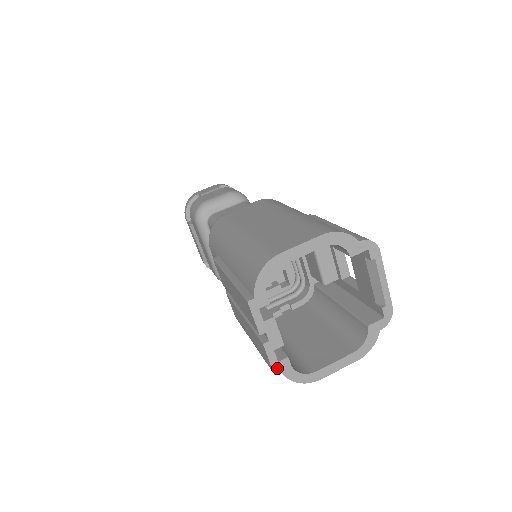
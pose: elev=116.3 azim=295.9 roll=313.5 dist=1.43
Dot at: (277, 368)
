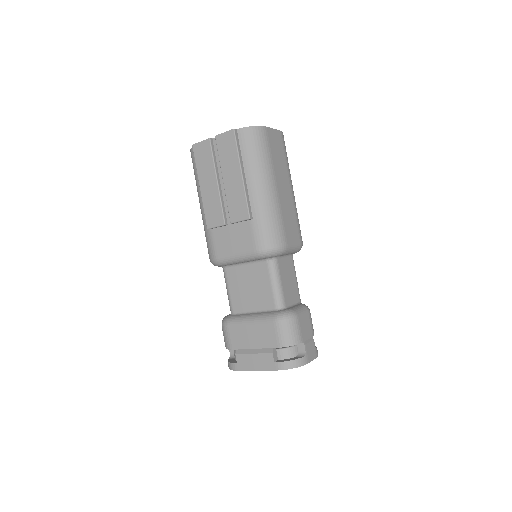
Dot at: (233, 130)
